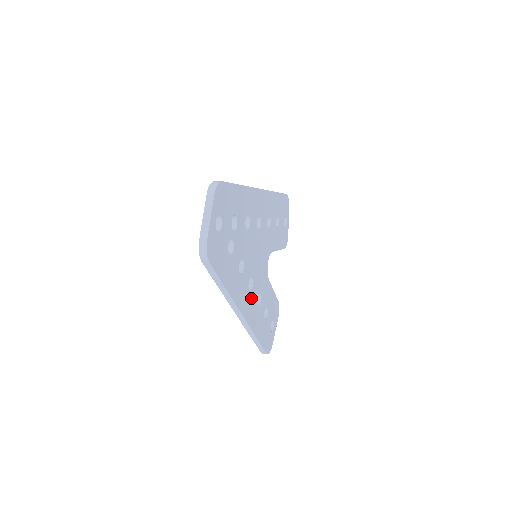
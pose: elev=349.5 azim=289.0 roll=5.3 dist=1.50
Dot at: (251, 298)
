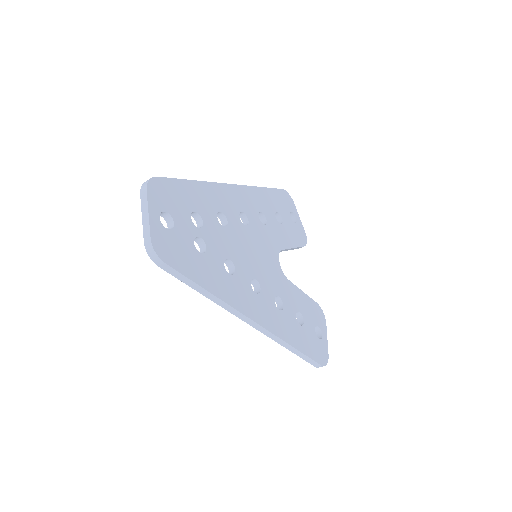
Dot at: (263, 301)
